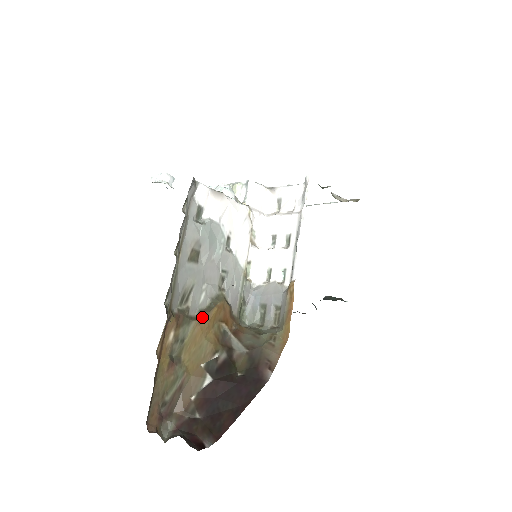
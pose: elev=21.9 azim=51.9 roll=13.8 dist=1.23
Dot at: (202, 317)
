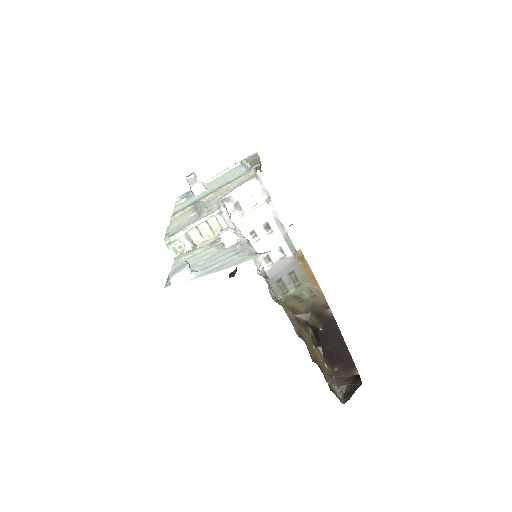
Dot at: (297, 326)
